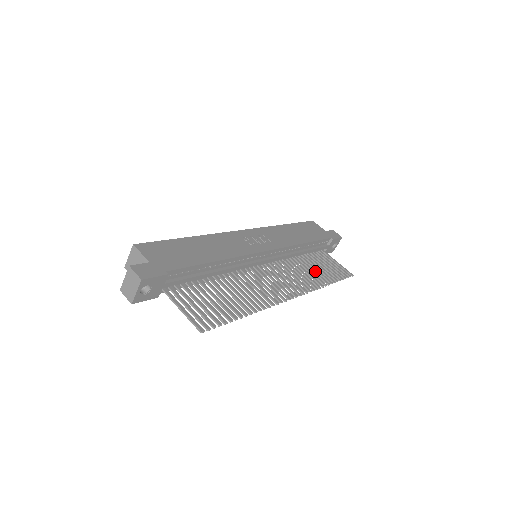
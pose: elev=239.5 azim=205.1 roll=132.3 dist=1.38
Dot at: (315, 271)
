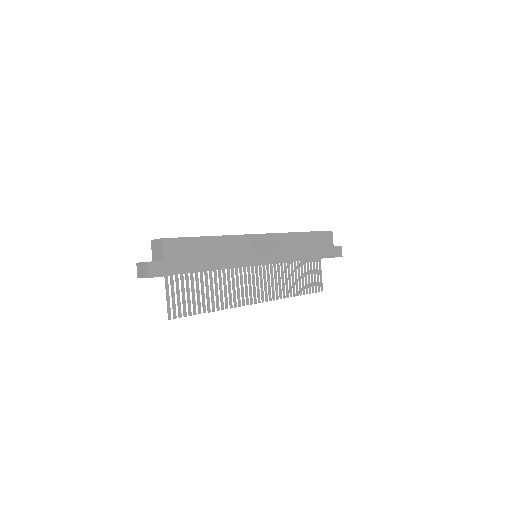
Dot at: occluded
